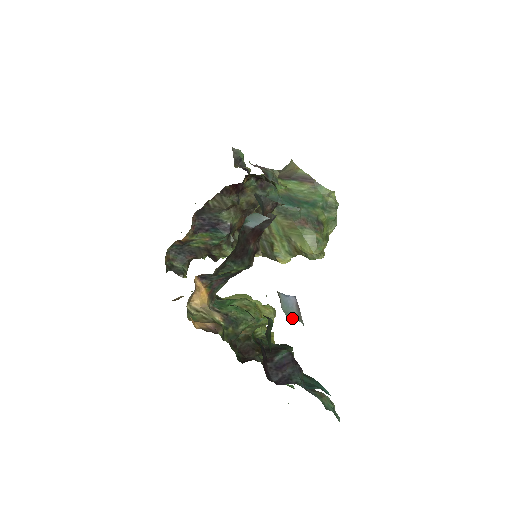
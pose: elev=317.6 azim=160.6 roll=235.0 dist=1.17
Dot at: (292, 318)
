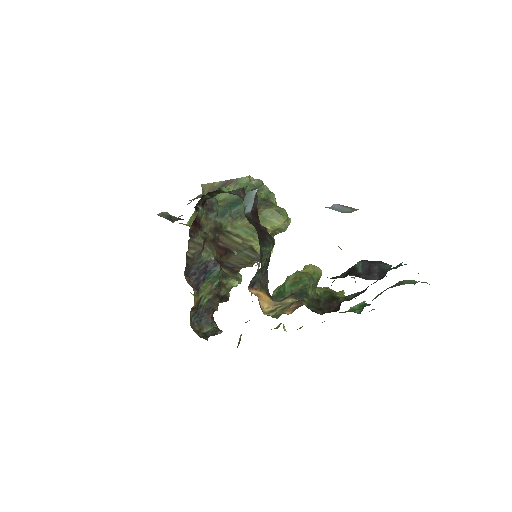
Dot at: occluded
